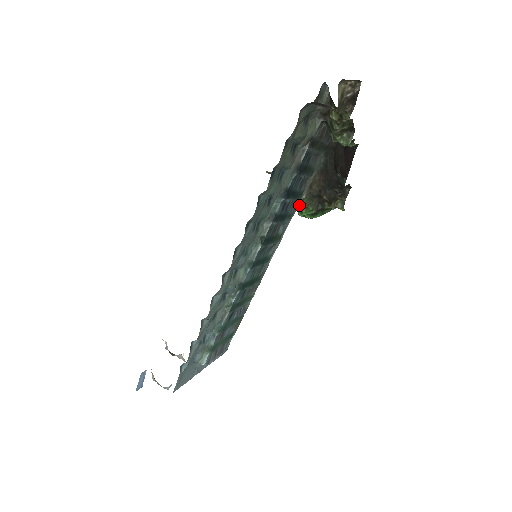
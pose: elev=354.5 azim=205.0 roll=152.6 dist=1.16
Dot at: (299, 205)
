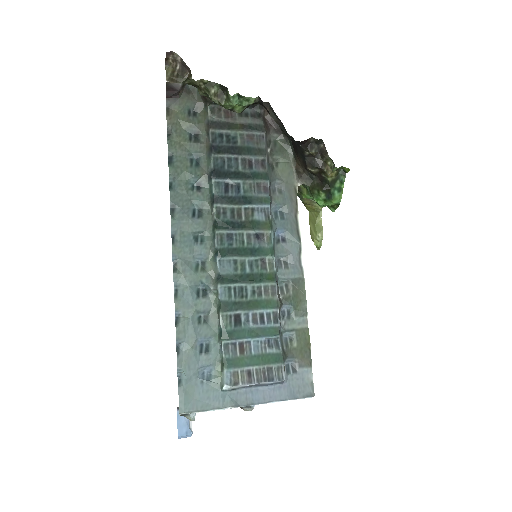
Dot at: occluded
